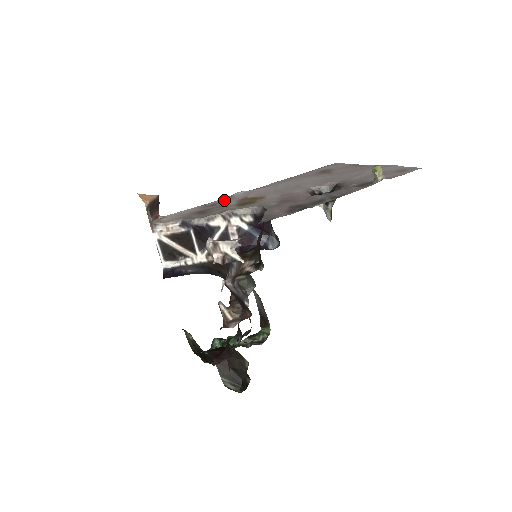
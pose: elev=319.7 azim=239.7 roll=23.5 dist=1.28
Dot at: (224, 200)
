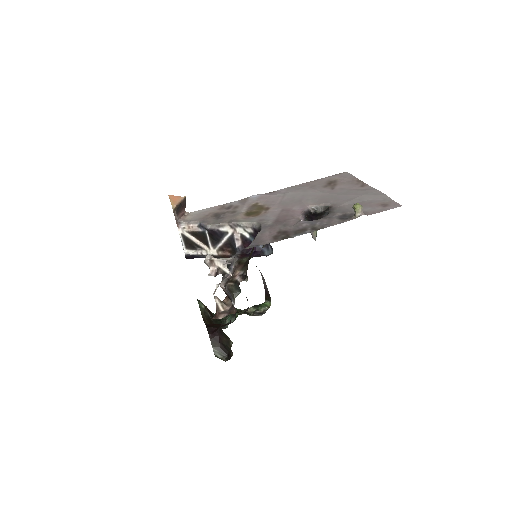
Dot at: (239, 203)
